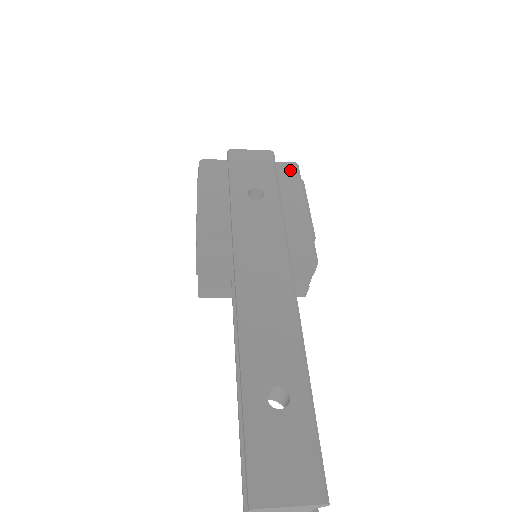
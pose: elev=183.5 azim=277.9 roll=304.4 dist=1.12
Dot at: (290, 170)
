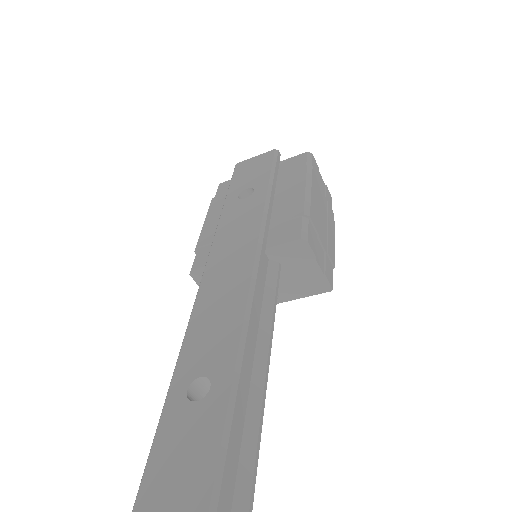
Dot at: (299, 161)
